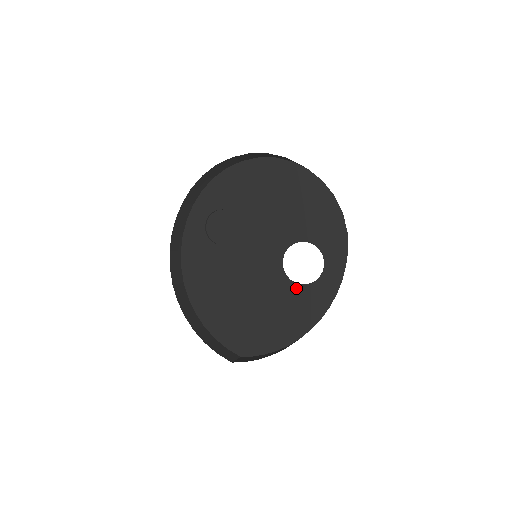
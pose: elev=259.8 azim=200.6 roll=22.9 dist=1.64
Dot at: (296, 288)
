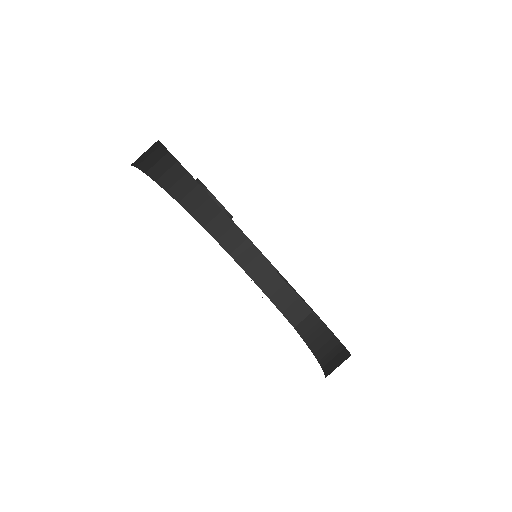
Dot at: occluded
